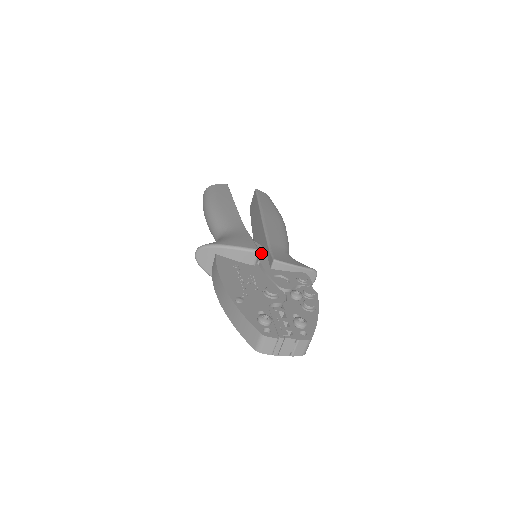
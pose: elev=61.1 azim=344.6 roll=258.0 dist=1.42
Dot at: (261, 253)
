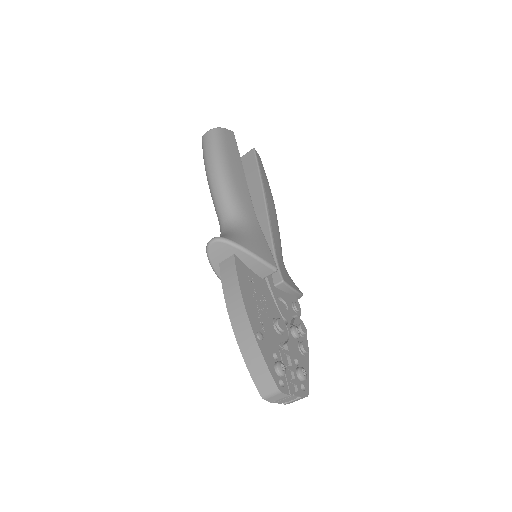
Dot at: occluded
